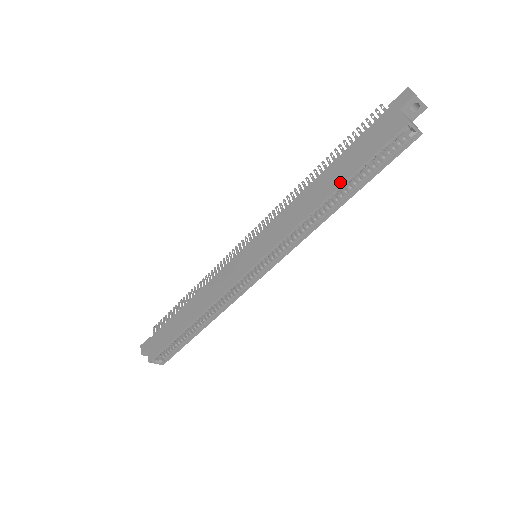
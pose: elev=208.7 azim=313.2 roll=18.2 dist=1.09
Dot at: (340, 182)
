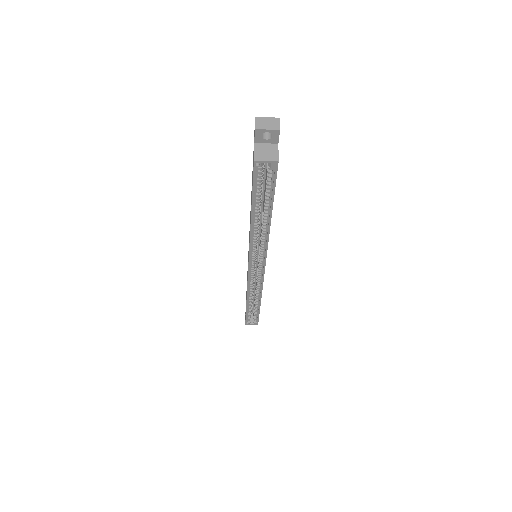
Dot at: (251, 209)
